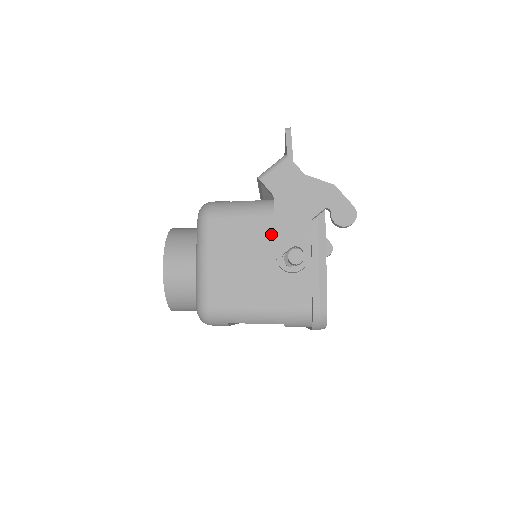
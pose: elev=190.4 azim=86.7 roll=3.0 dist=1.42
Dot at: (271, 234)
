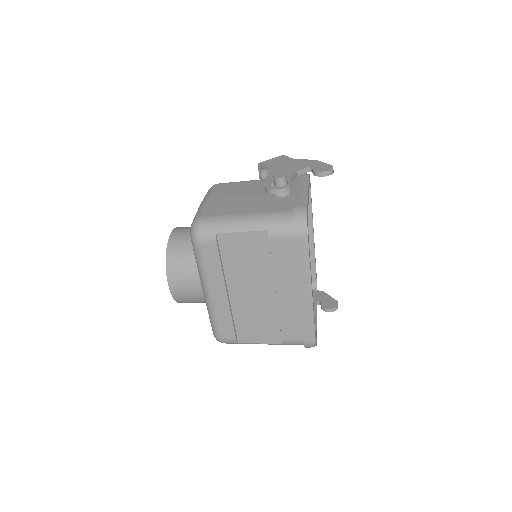
Dot at: (264, 186)
